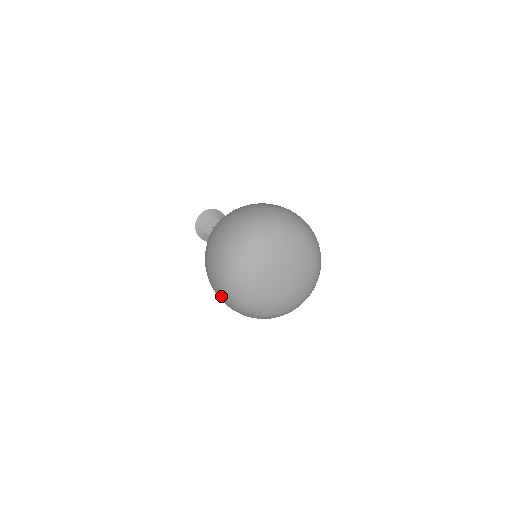
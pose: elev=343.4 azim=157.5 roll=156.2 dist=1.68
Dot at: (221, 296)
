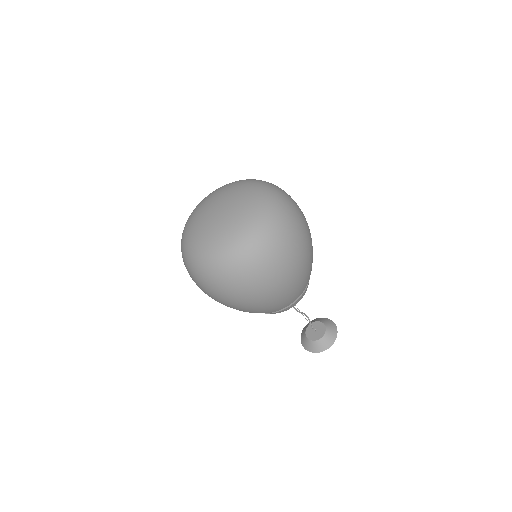
Dot at: occluded
